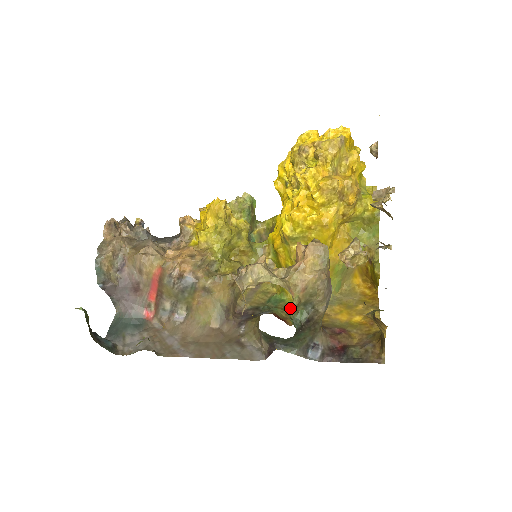
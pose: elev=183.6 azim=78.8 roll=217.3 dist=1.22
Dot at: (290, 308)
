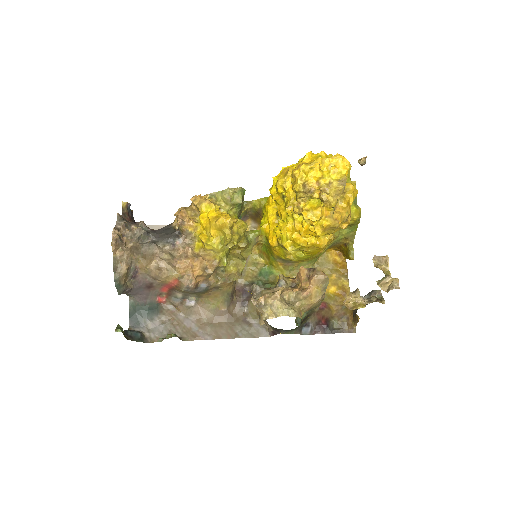
Dot at: occluded
